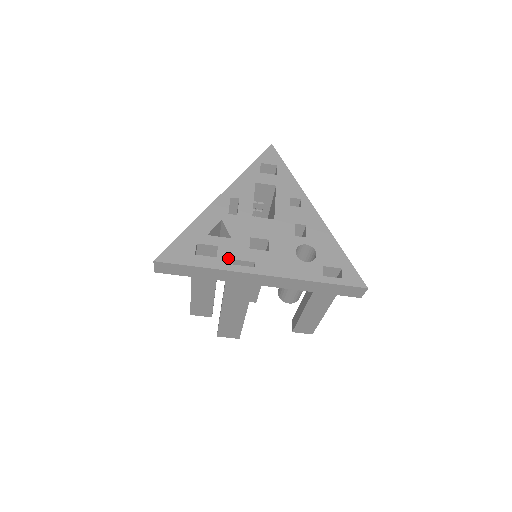
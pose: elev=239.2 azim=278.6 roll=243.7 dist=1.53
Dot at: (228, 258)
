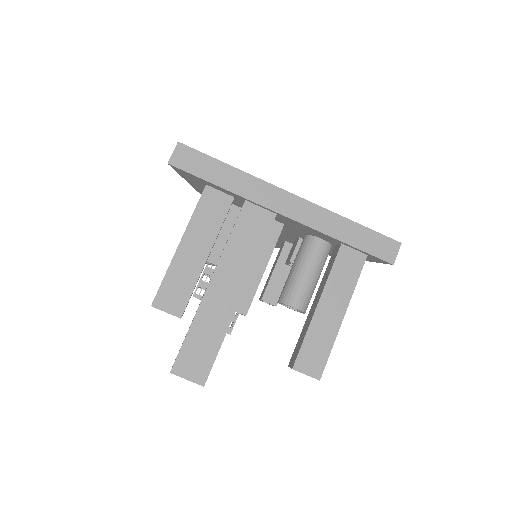
Dot at: occluded
